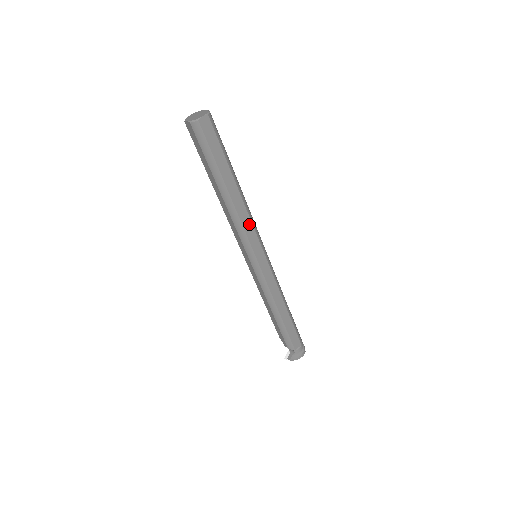
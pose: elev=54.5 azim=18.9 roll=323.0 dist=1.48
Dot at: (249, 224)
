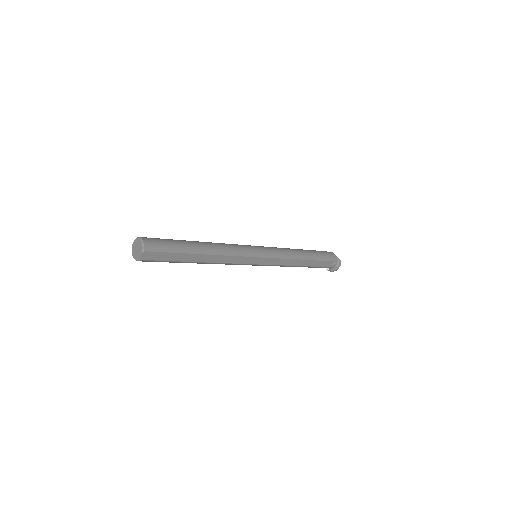
Dot at: (233, 258)
